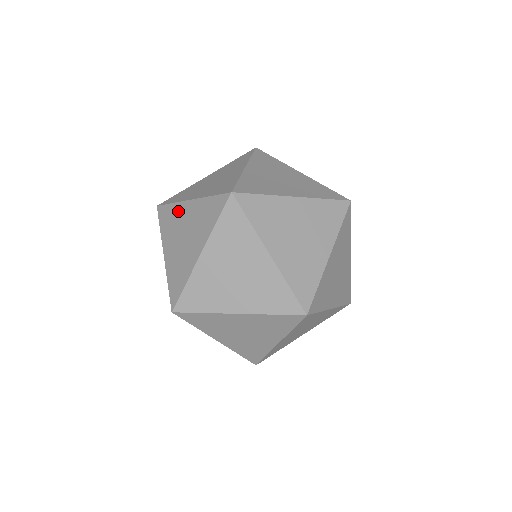
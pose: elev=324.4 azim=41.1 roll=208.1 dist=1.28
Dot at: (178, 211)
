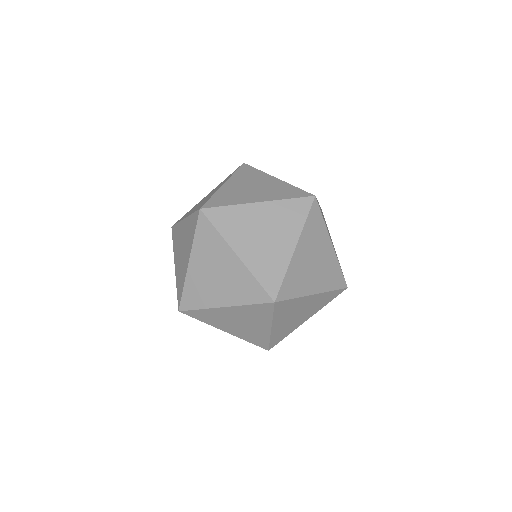
Dot at: (215, 313)
